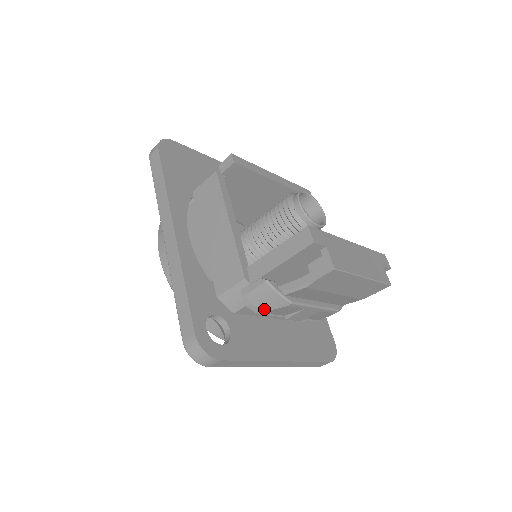
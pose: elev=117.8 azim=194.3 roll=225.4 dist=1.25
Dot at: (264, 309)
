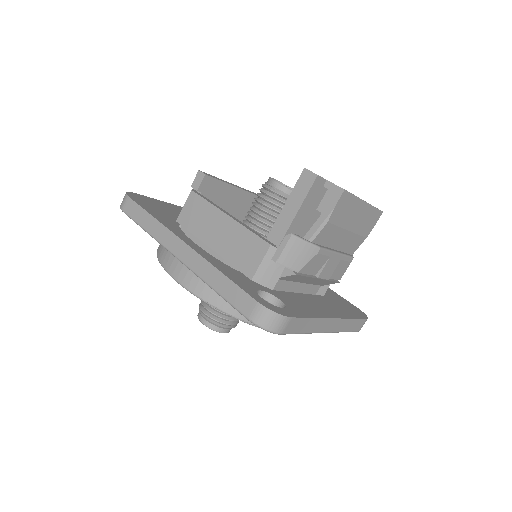
Dot at: (299, 267)
